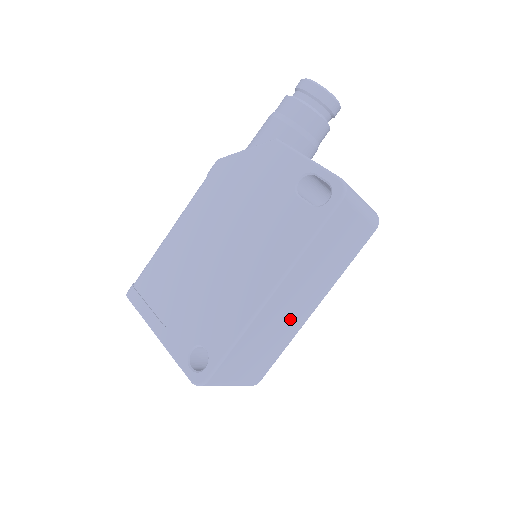
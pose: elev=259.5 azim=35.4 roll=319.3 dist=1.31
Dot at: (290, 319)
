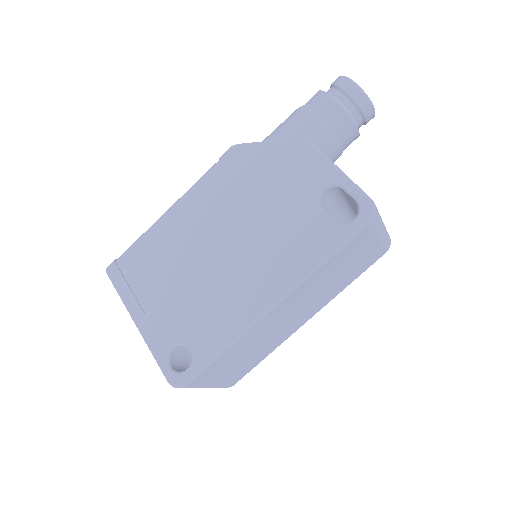
Dot at: (281, 330)
